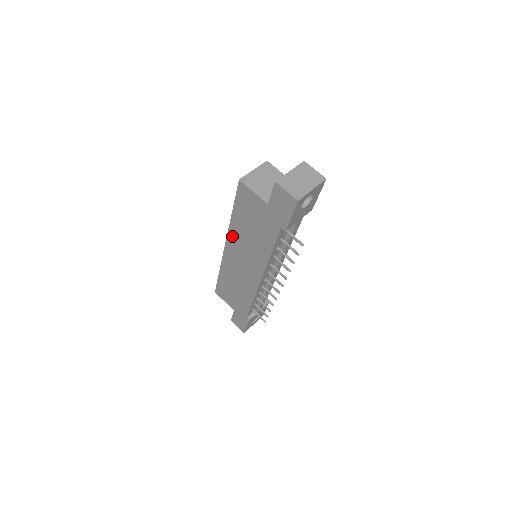
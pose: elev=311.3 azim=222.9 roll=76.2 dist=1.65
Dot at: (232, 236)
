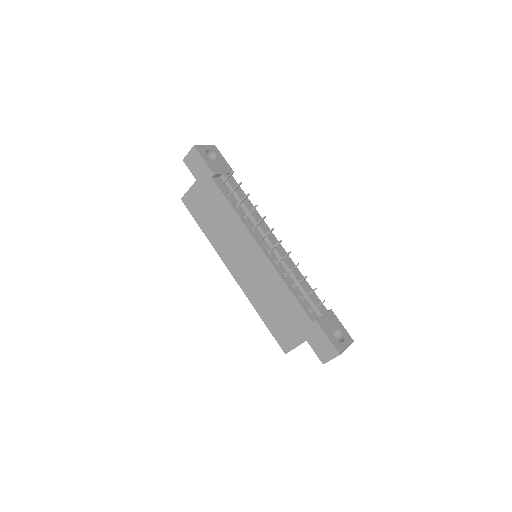
Dot at: (221, 251)
